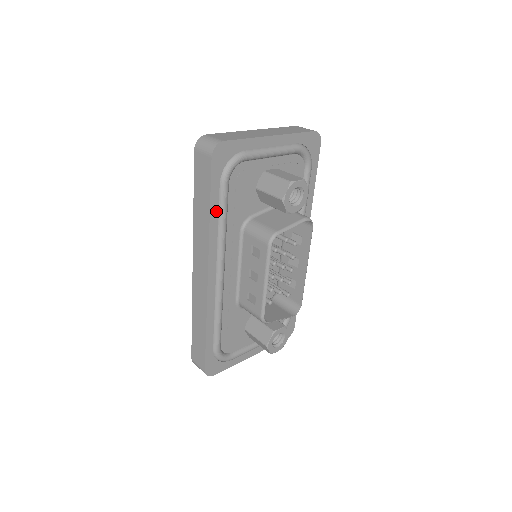
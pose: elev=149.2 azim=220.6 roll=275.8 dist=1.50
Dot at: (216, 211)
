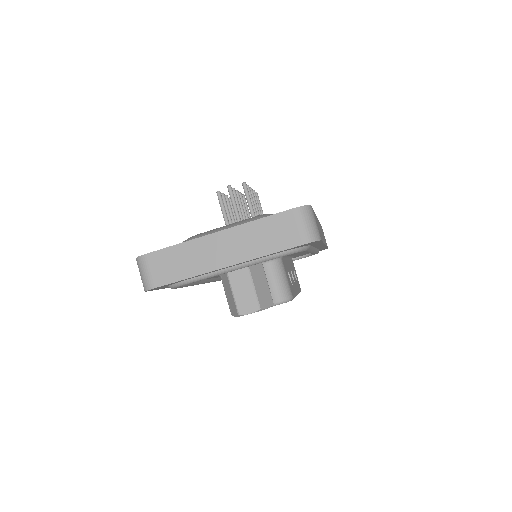
Dot at: occluded
